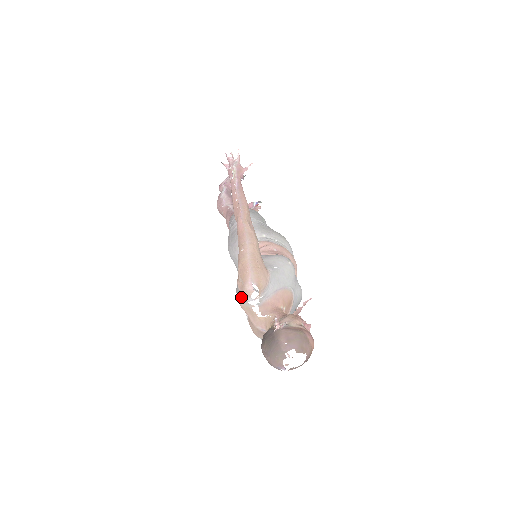
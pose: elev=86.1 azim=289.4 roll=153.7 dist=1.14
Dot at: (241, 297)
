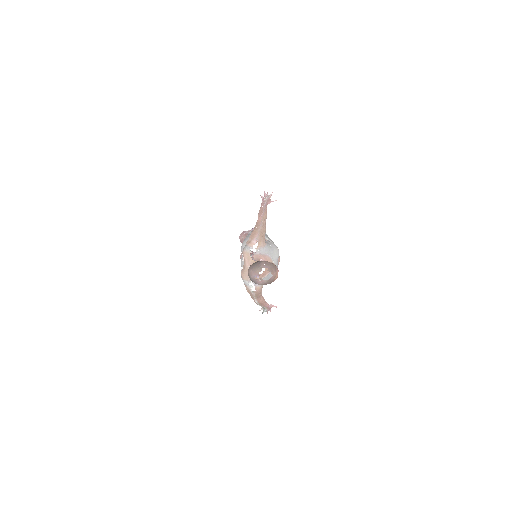
Dot at: (246, 247)
